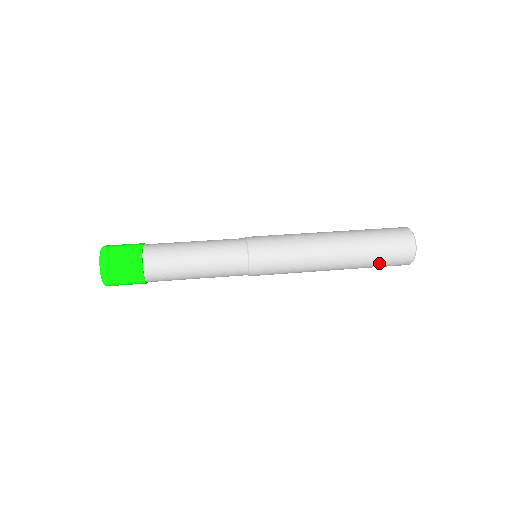
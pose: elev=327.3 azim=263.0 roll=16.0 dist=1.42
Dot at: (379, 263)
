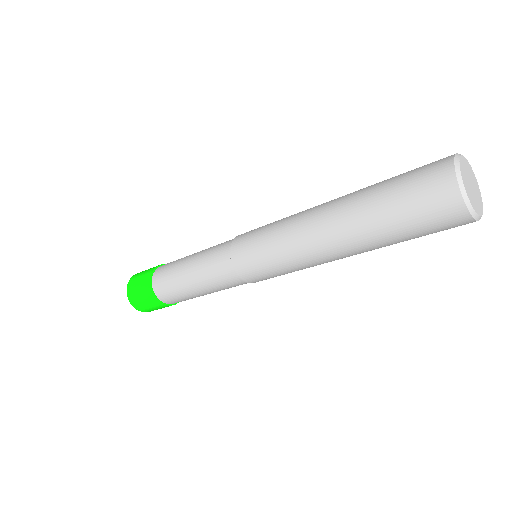
Dot at: (397, 215)
